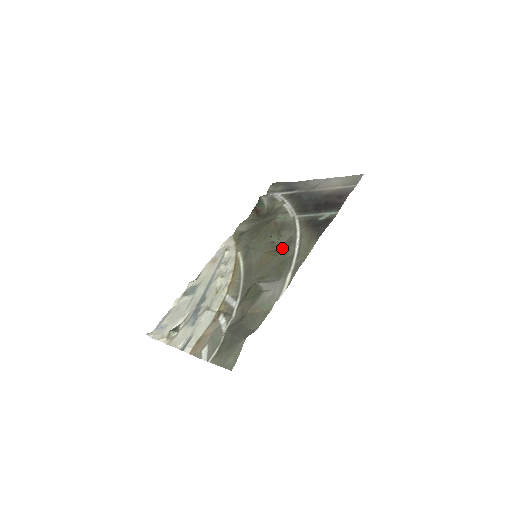
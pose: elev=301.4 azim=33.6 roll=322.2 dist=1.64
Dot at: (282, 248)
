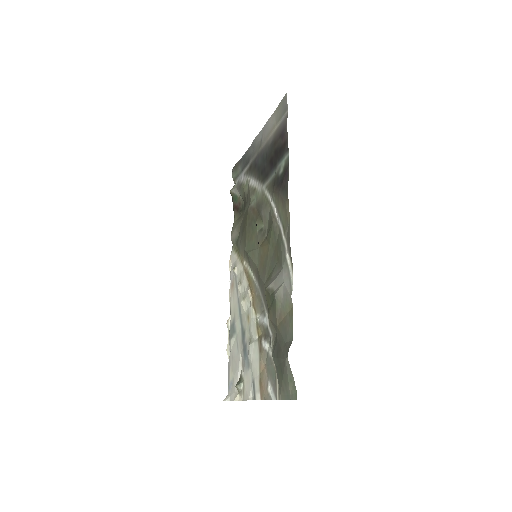
Dot at: (269, 231)
